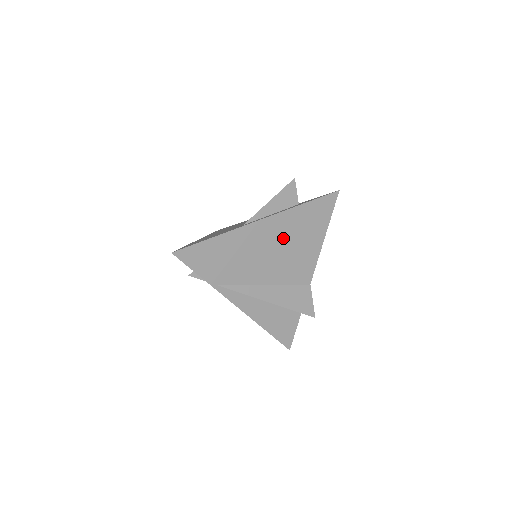
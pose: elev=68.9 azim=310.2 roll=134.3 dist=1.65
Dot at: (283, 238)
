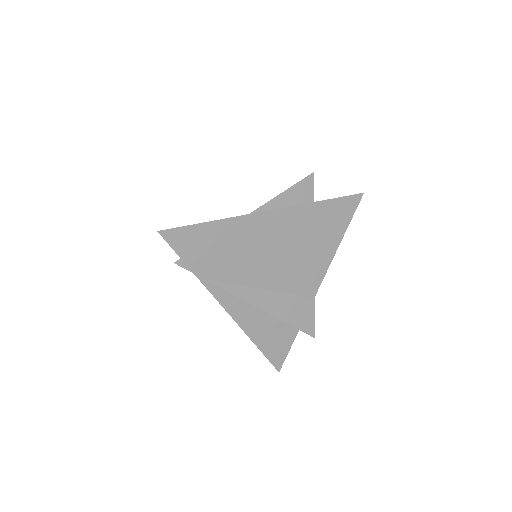
Dot at: (292, 237)
